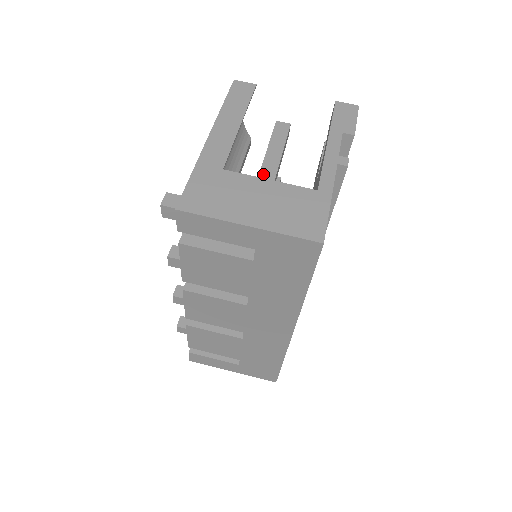
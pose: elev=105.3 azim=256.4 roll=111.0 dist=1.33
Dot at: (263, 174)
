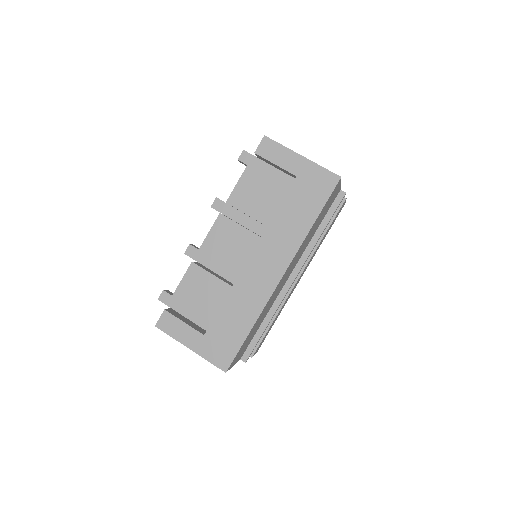
Dot at: occluded
